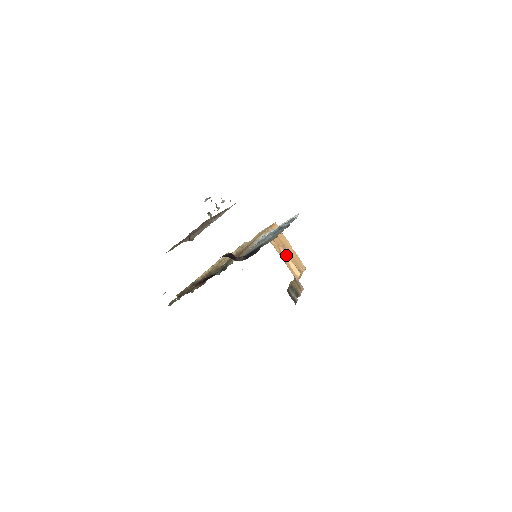
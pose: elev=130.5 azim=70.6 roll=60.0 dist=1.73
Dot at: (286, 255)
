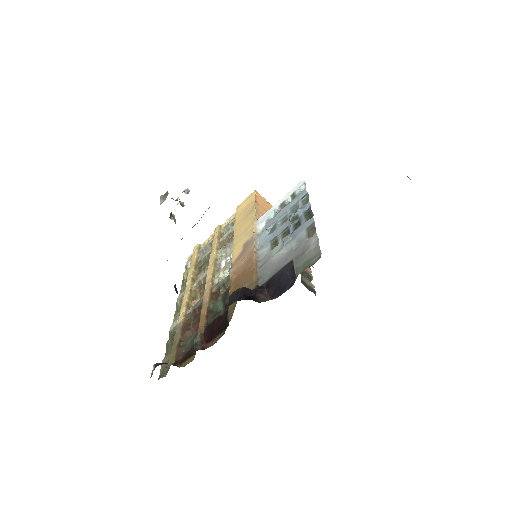
Dot at: occluded
